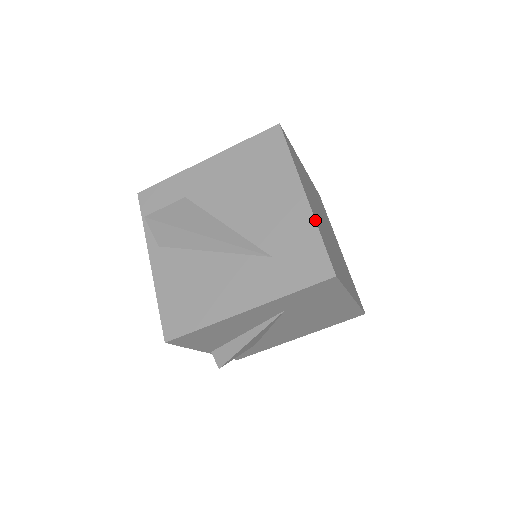
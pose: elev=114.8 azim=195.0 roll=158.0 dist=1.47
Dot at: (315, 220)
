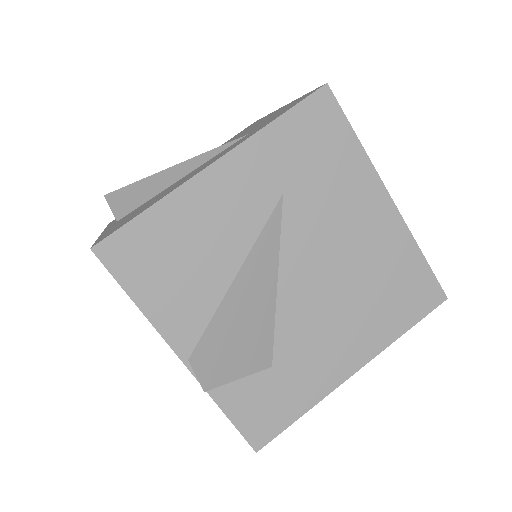
Dot at: occluded
